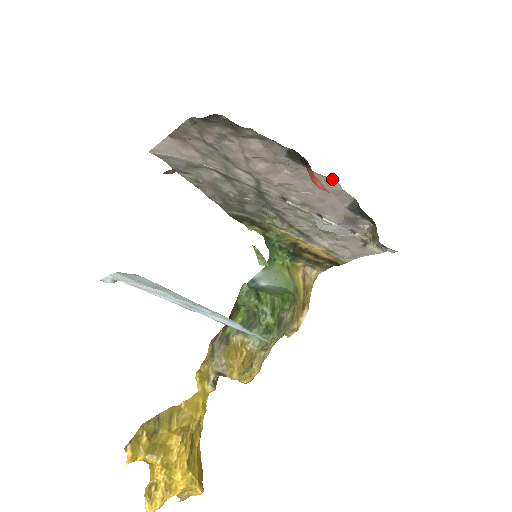
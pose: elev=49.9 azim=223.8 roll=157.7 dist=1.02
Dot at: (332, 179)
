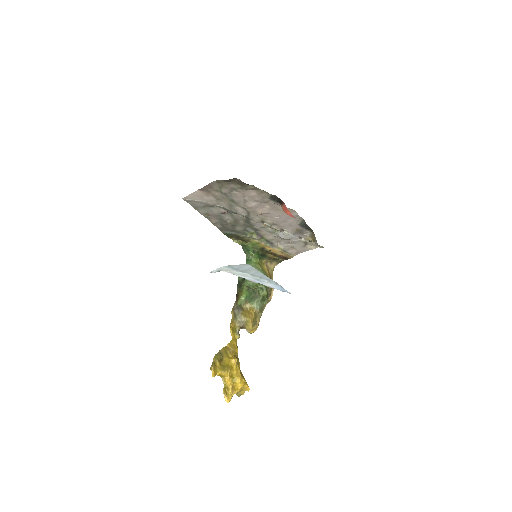
Dot at: occluded
